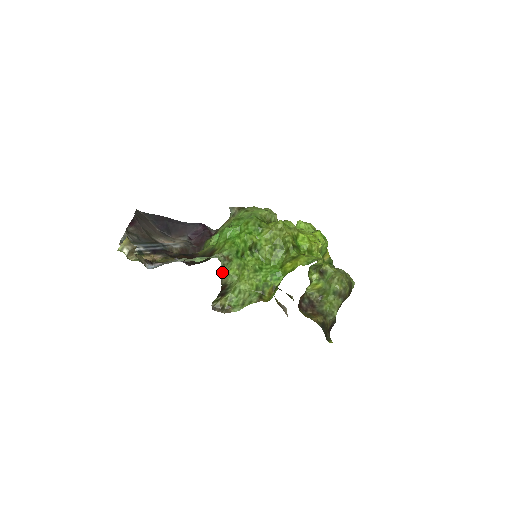
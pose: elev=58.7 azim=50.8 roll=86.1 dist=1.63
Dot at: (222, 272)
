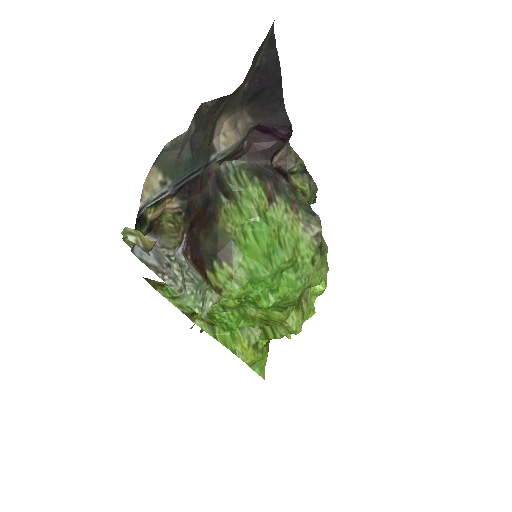
Dot at: occluded
